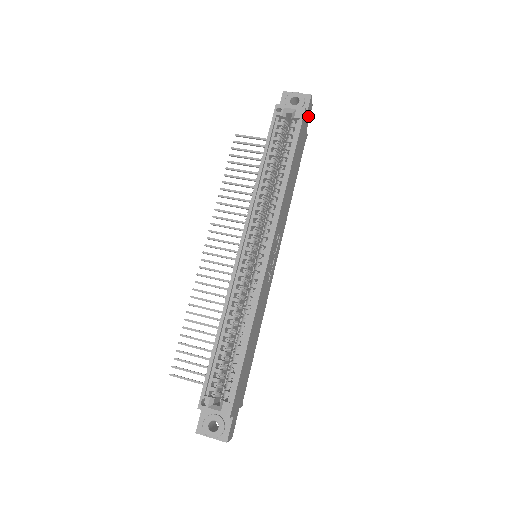
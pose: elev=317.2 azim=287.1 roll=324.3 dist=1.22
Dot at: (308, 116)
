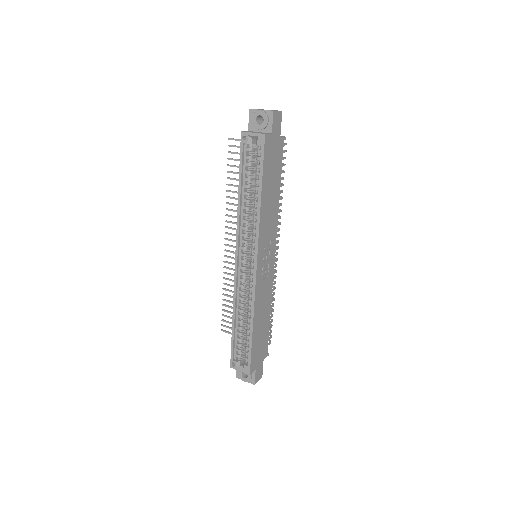
Dot at: (277, 128)
